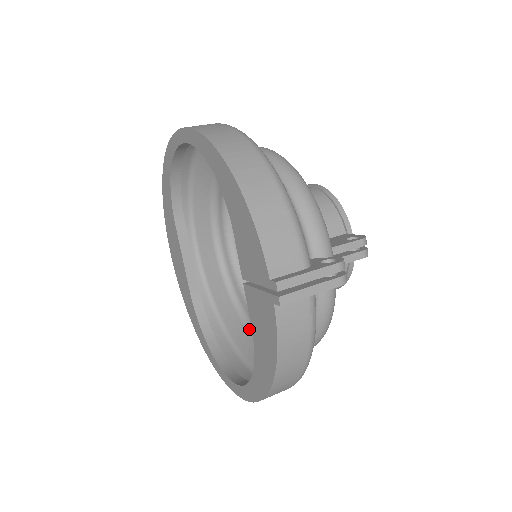
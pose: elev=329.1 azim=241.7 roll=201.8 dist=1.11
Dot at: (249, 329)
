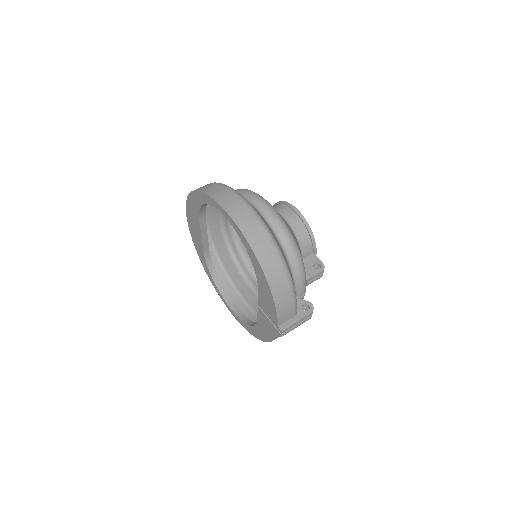
Dot at: (239, 270)
